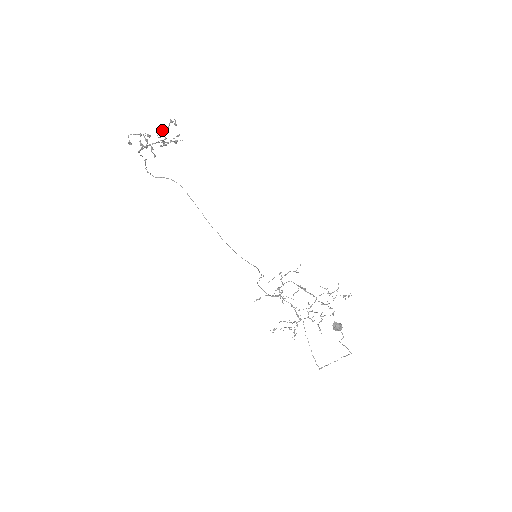
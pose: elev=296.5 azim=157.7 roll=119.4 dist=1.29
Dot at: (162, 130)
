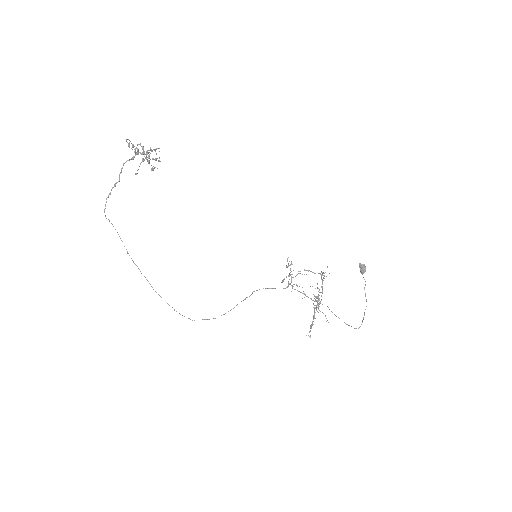
Dot at: occluded
